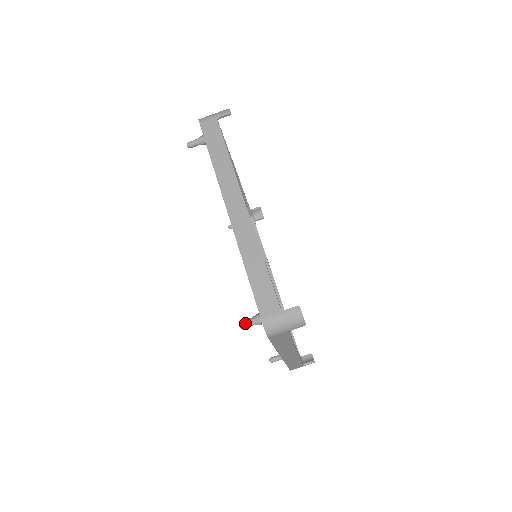
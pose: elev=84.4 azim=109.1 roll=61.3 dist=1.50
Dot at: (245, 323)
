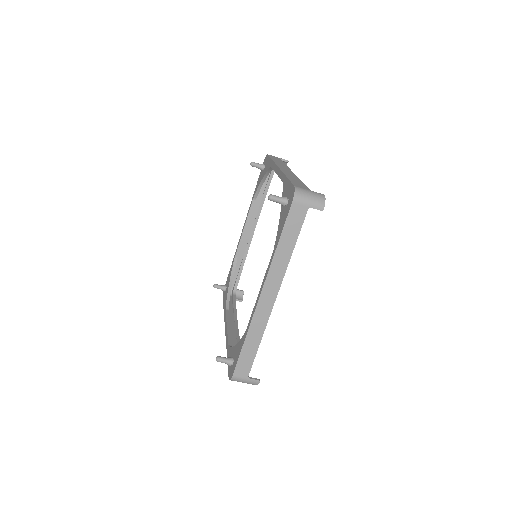
Dot at: (221, 361)
